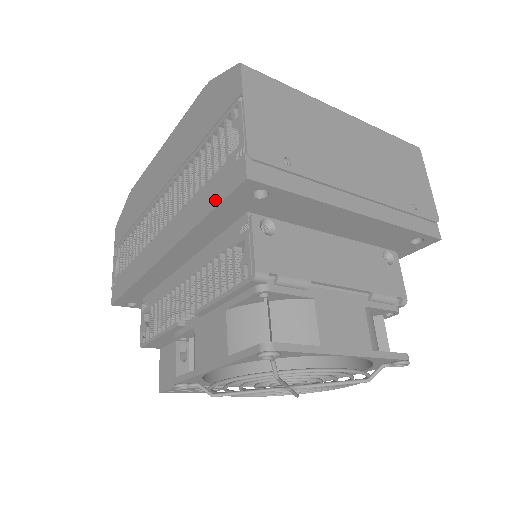
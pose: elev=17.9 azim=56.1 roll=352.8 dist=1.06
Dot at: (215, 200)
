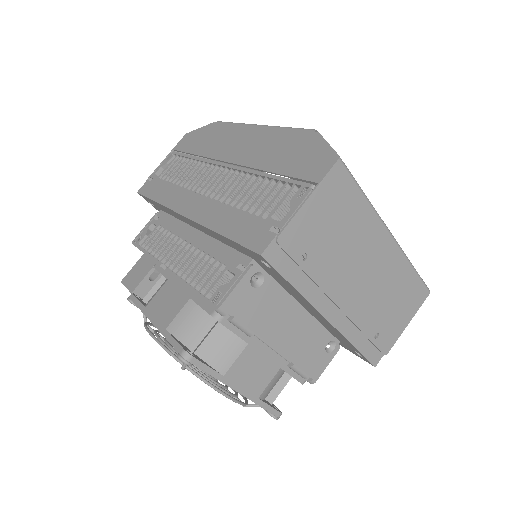
Dot at: (237, 235)
